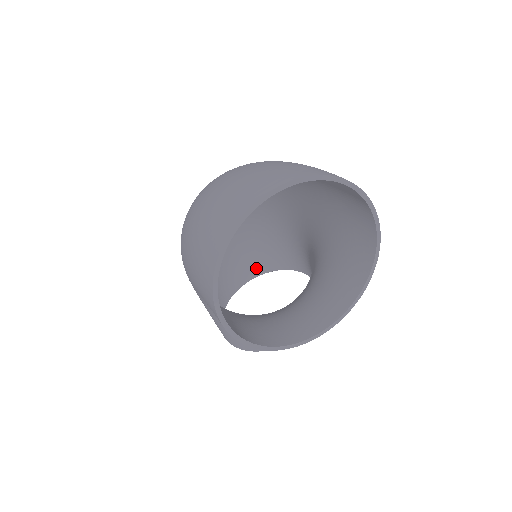
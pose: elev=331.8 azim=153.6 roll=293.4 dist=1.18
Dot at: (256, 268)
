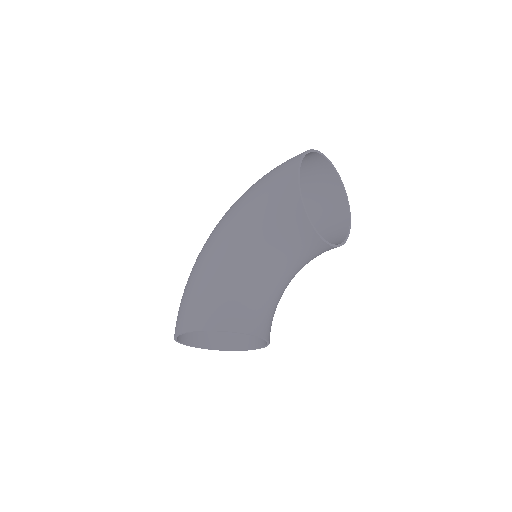
Dot at: (202, 339)
